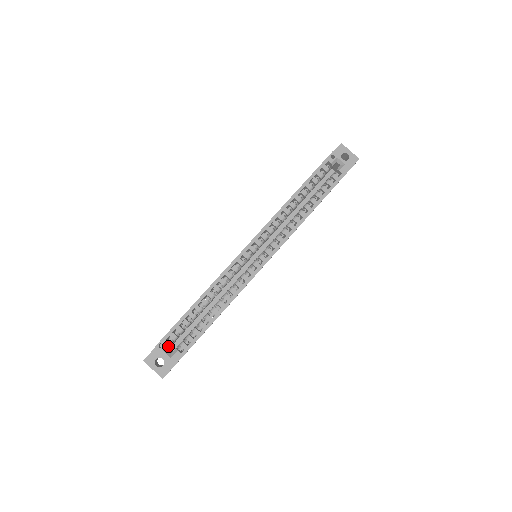
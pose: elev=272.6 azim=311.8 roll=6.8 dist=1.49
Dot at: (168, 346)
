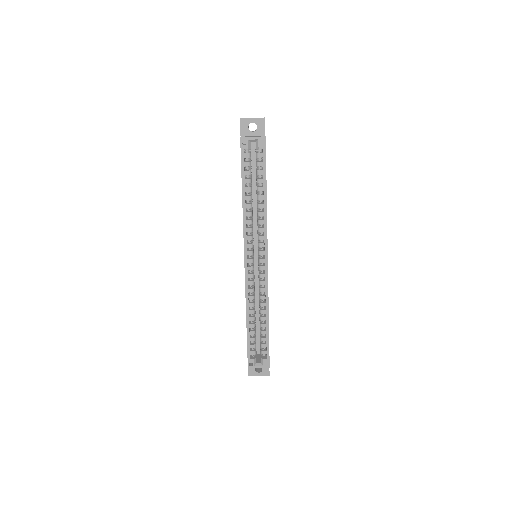
Dot at: (255, 361)
